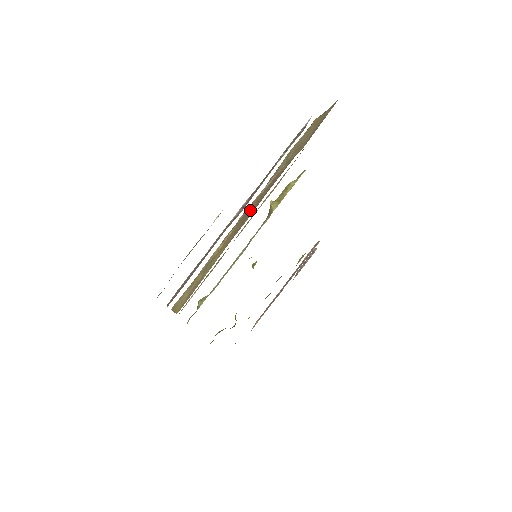
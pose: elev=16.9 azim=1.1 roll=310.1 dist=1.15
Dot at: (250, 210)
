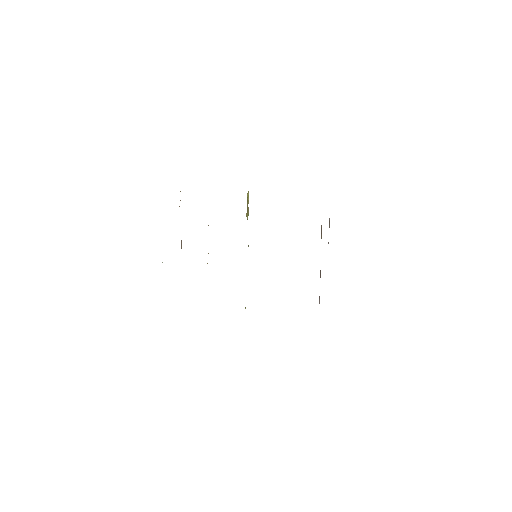
Dot at: occluded
